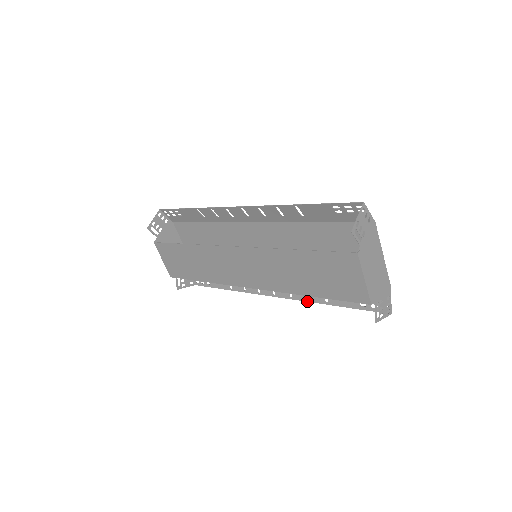
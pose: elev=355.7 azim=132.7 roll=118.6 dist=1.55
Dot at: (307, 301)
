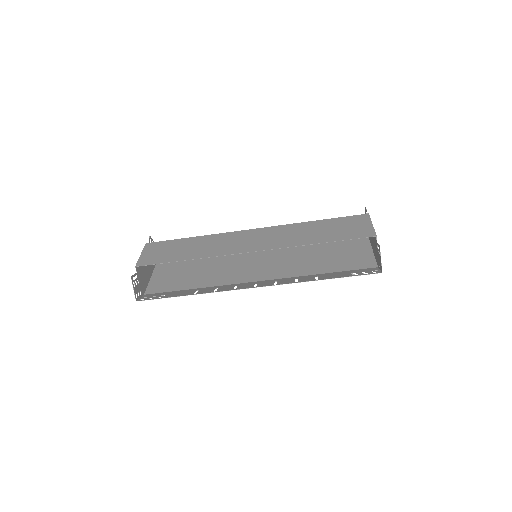
Dot at: (295, 282)
